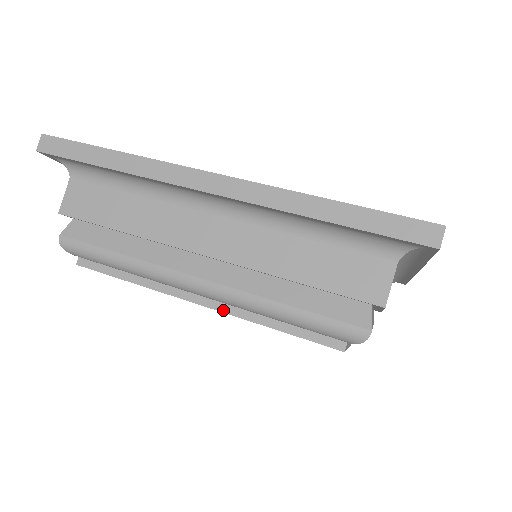
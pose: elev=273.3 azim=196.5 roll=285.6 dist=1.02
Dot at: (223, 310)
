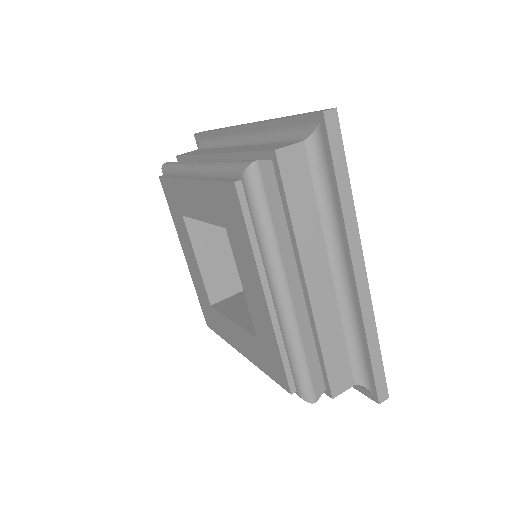
Dot at: (197, 179)
